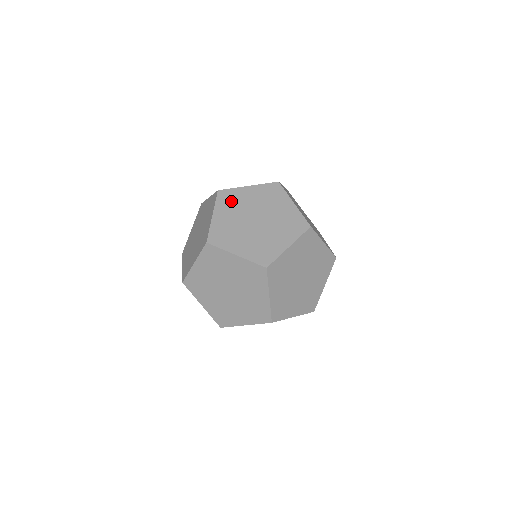
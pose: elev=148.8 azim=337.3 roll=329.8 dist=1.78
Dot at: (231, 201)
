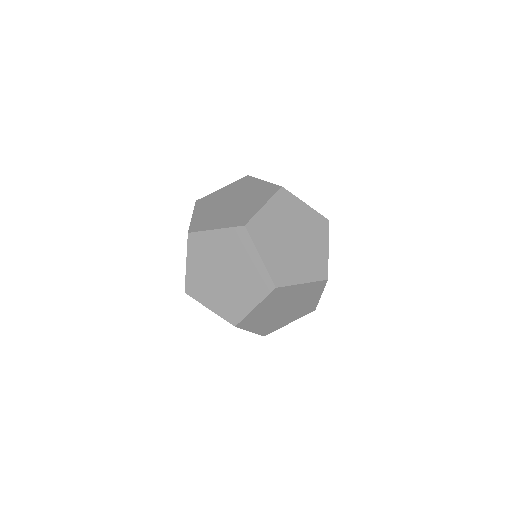
Dot at: (279, 297)
